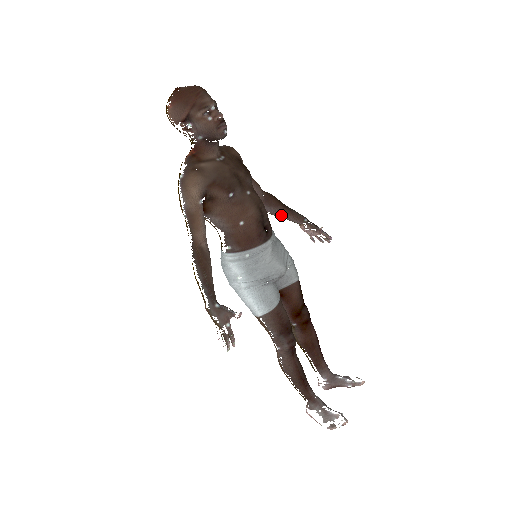
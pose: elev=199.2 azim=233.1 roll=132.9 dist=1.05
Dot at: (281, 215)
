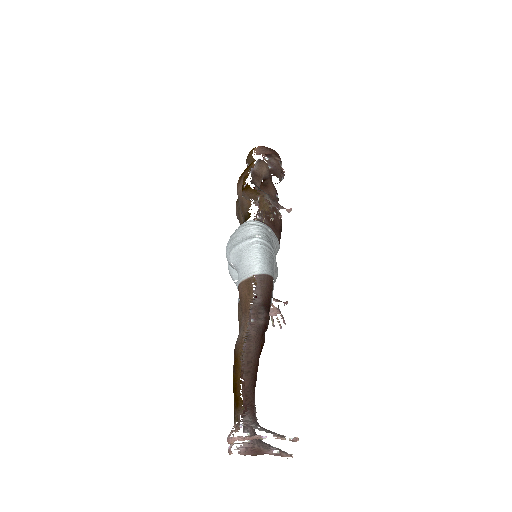
Dot at: occluded
